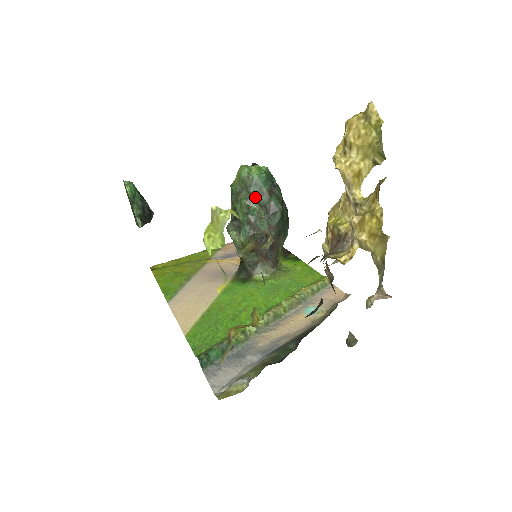
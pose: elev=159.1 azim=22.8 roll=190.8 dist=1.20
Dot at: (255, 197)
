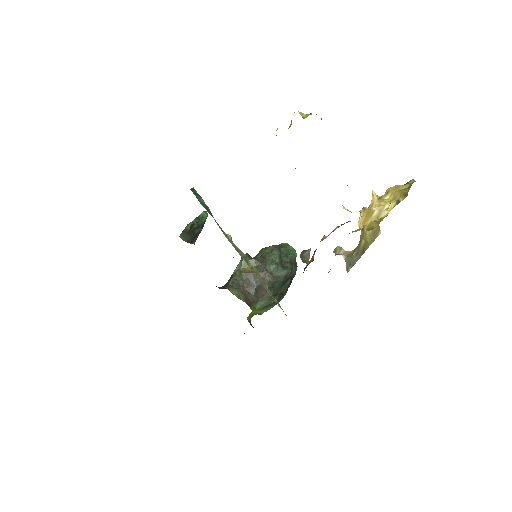
Dot at: (281, 252)
